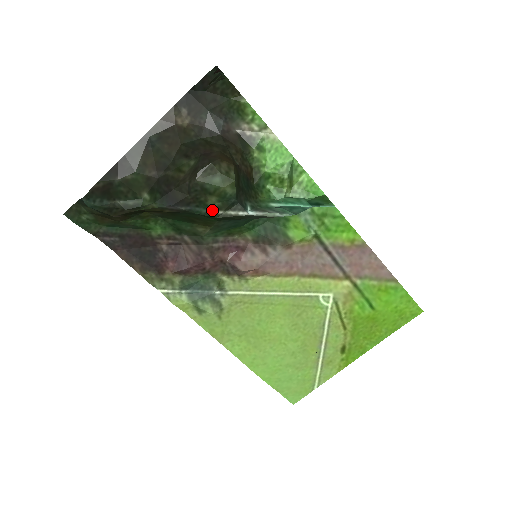
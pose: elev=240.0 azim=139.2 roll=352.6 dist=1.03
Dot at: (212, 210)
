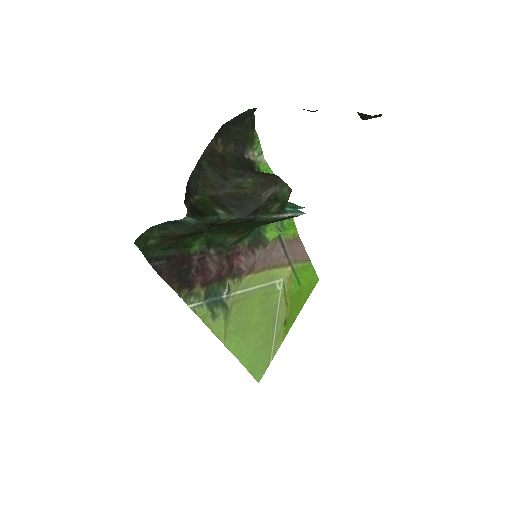
Dot at: (272, 215)
